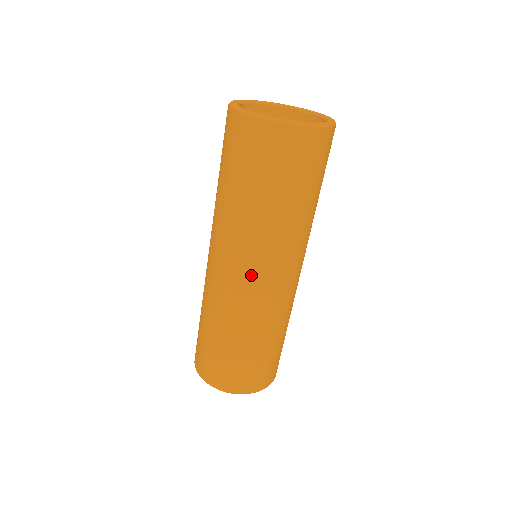
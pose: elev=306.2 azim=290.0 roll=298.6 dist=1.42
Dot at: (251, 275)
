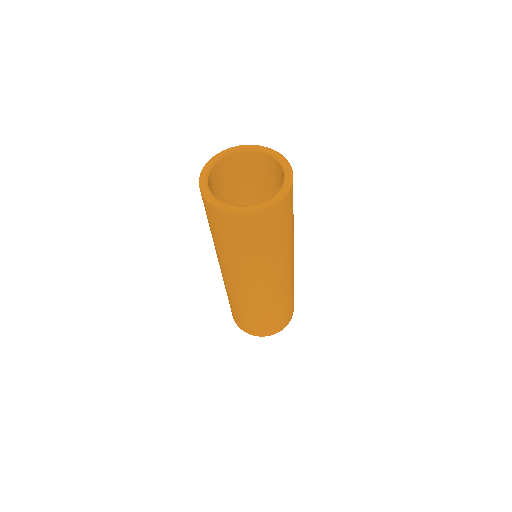
Dot at: (248, 287)
